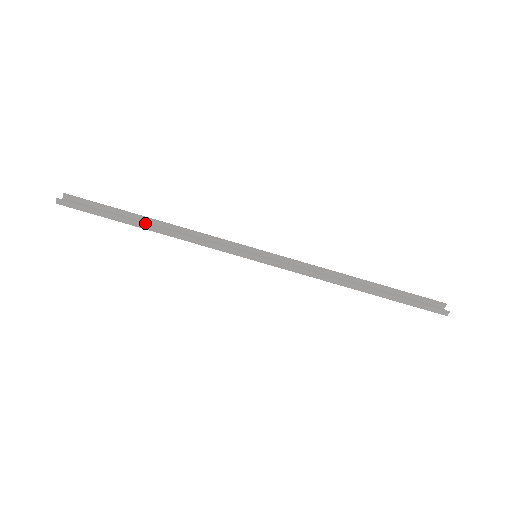
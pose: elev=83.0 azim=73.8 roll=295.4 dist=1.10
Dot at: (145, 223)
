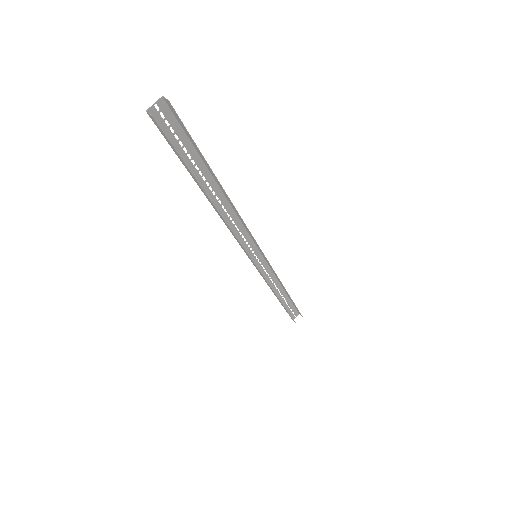
Dot at: occluded
